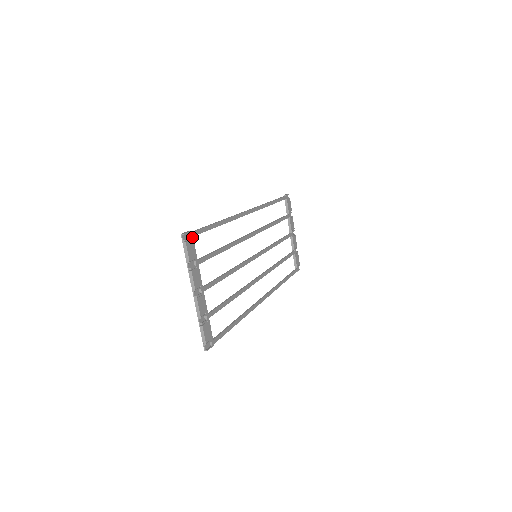
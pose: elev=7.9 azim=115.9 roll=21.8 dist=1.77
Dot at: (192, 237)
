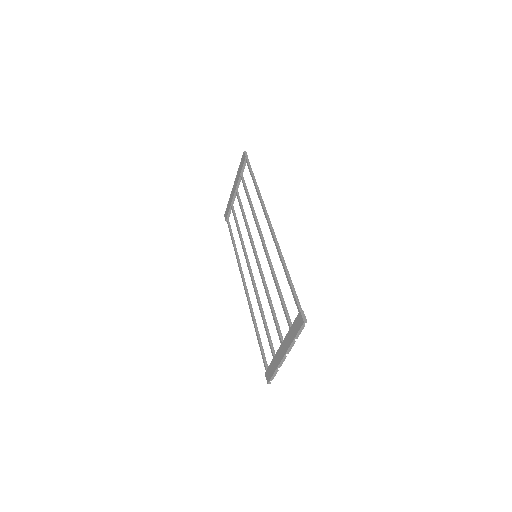
Dot at: occluded
